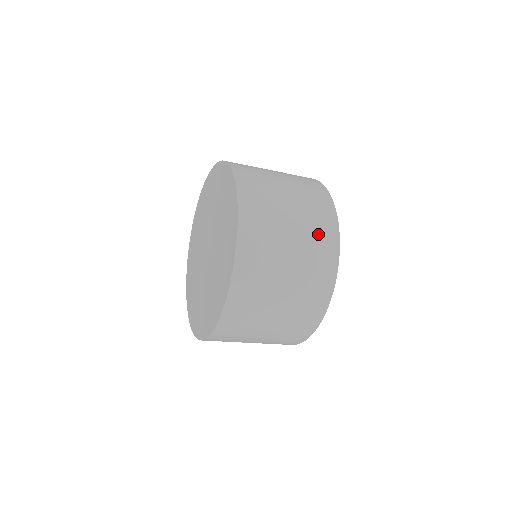
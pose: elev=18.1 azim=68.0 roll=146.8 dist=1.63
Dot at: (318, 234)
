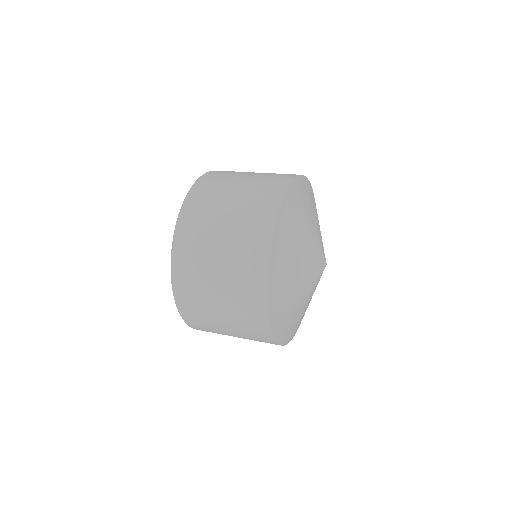
Dot at: (251, 330)
